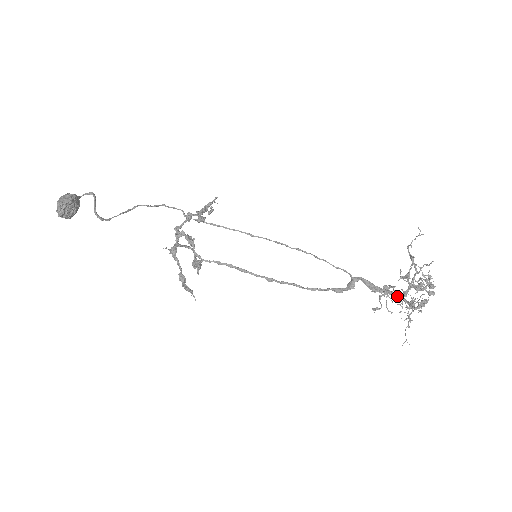
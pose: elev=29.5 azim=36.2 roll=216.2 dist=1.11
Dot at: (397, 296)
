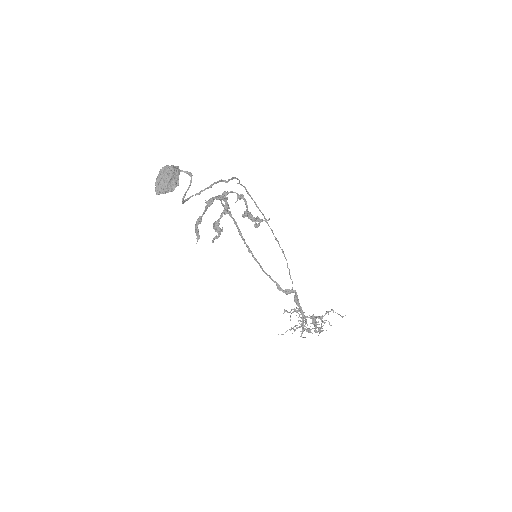
Dot at: (302, 314)
